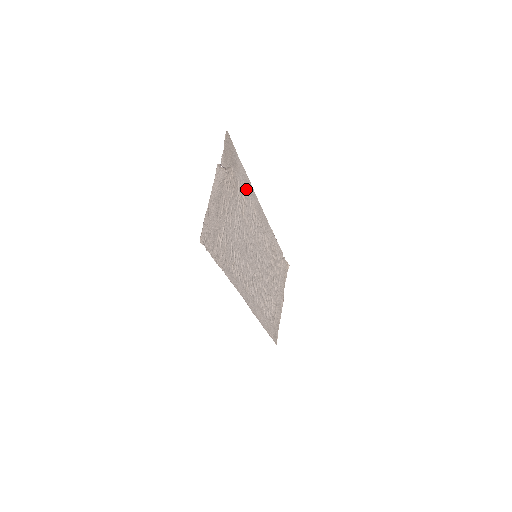
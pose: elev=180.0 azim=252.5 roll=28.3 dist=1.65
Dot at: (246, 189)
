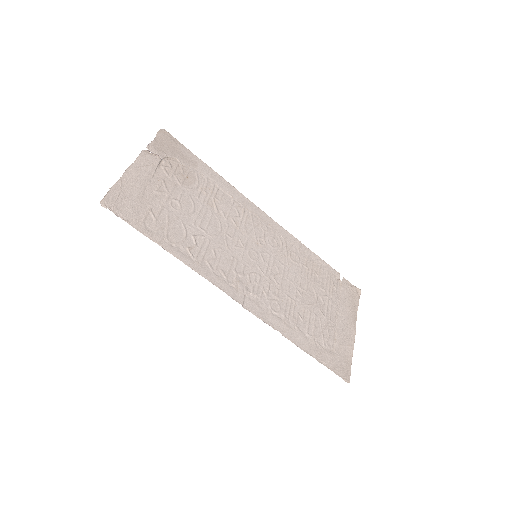
Dot at: (218, 186)
